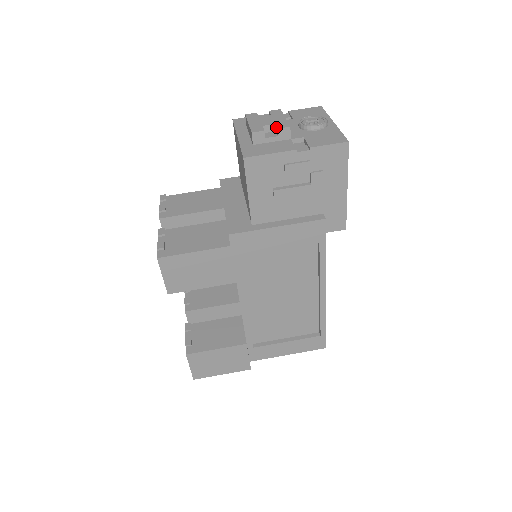
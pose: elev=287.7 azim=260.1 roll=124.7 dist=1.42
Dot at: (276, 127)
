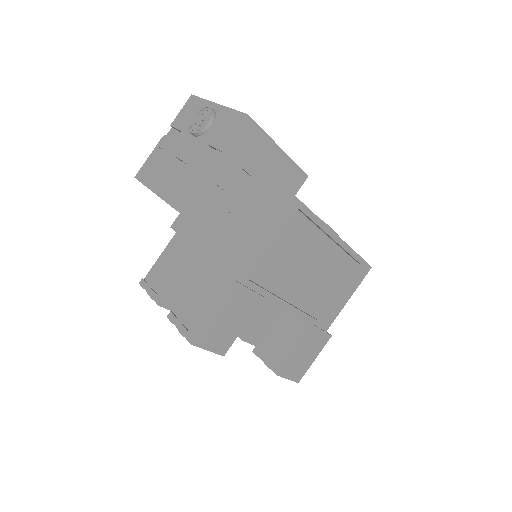
Dot at: occluded
